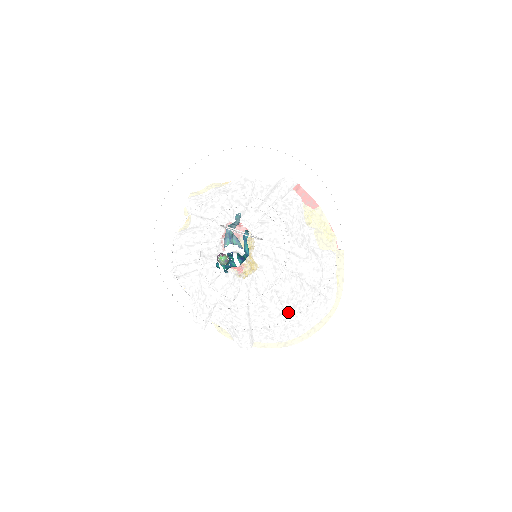
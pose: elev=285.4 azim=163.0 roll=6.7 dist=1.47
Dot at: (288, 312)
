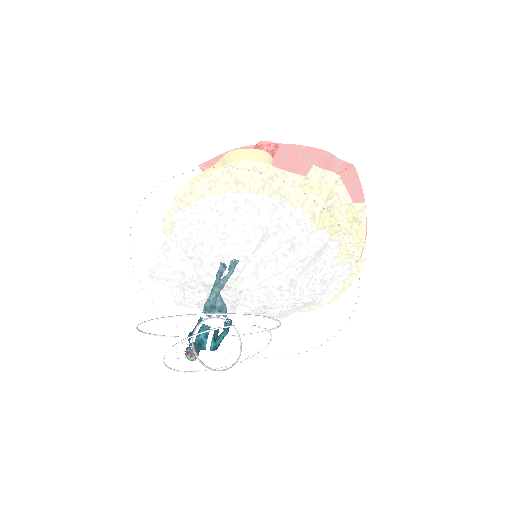
Dot at: occluded
